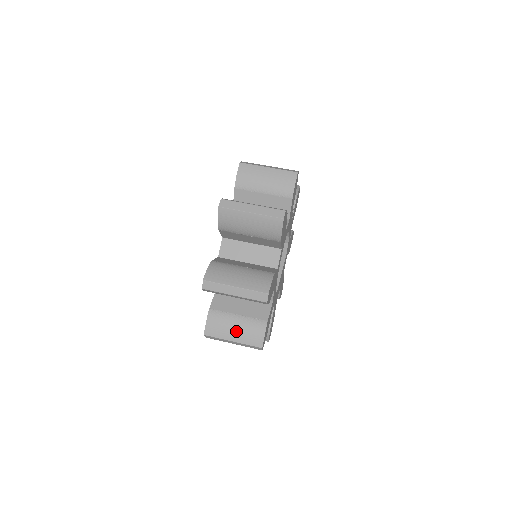
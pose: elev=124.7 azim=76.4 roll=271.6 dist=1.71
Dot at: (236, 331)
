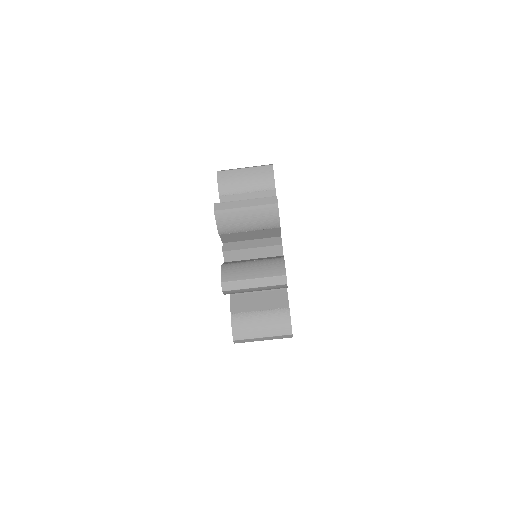
Dot at: occluded
